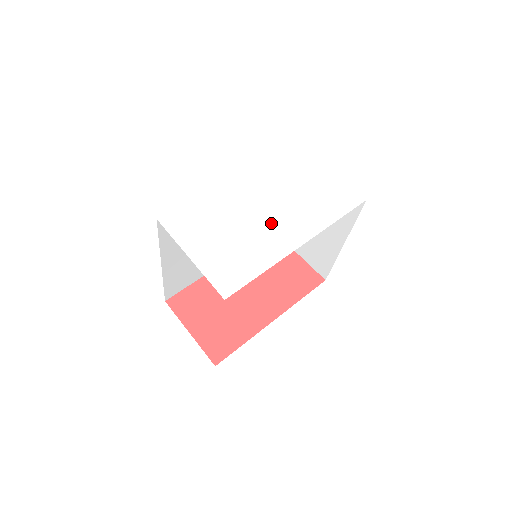
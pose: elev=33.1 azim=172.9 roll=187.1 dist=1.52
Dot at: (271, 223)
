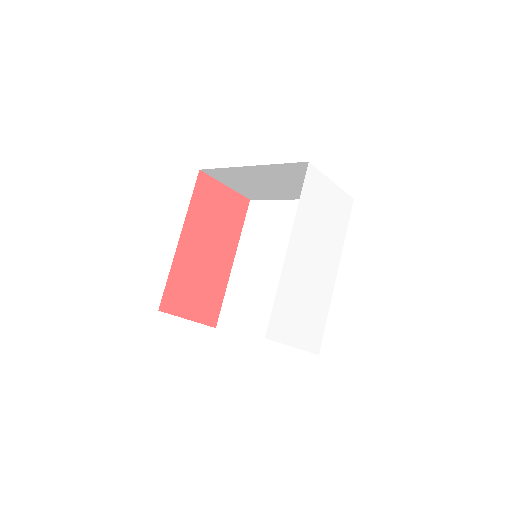
Dot at: (320, 272)
